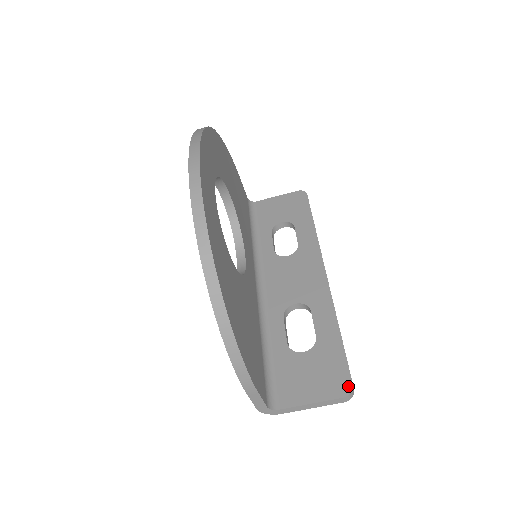
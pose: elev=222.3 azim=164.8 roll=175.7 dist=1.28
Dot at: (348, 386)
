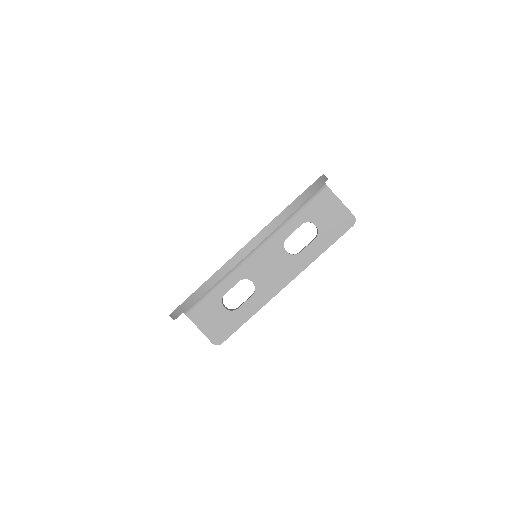
Dot at: (219, 342)
